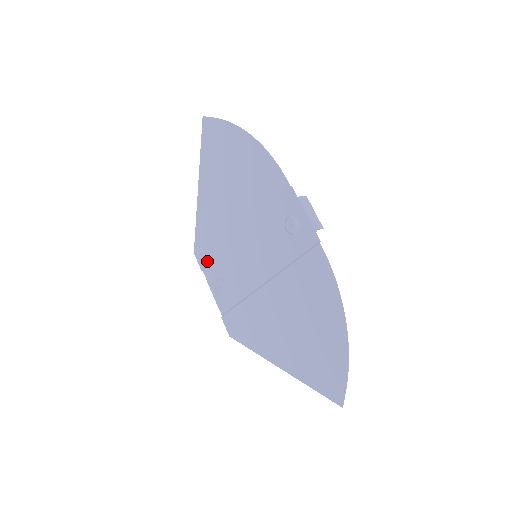
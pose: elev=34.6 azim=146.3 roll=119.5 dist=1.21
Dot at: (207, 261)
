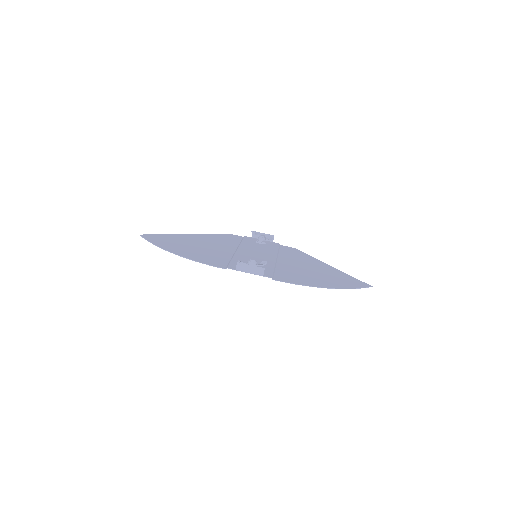
Dot at: (240, 239)
